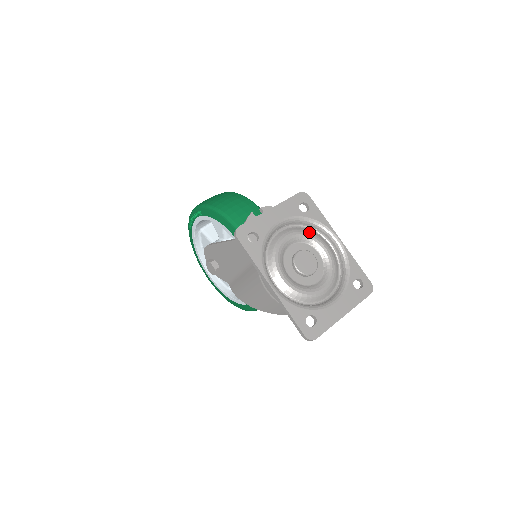
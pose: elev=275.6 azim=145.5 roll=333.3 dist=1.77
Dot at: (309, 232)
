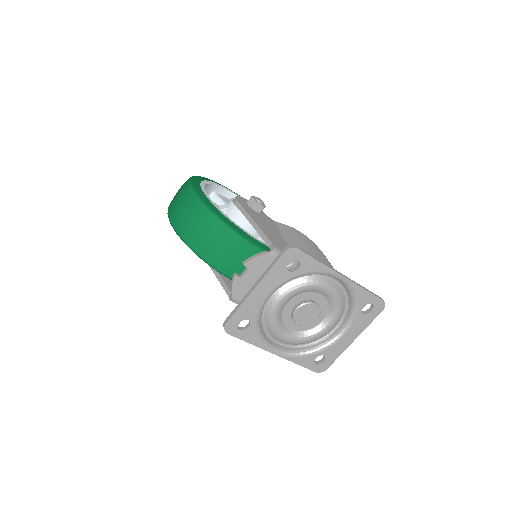
Dot at: (305, 284)
